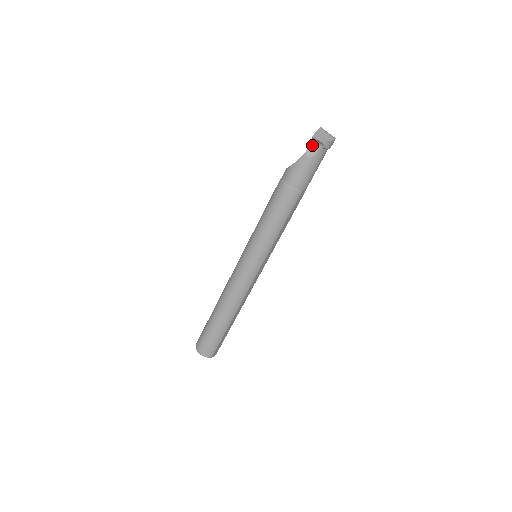
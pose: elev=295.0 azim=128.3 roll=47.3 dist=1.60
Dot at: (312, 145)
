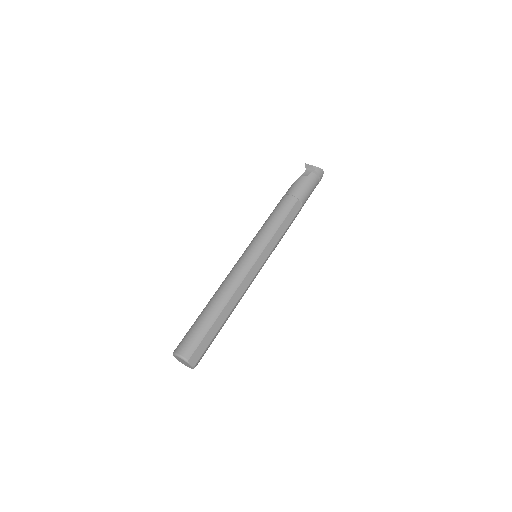
Dot at: (306, 172)
